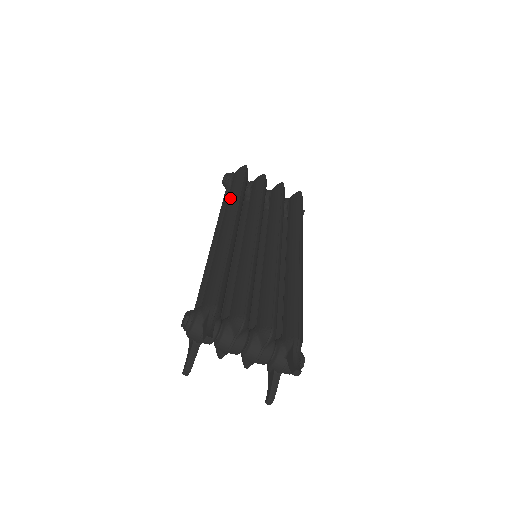
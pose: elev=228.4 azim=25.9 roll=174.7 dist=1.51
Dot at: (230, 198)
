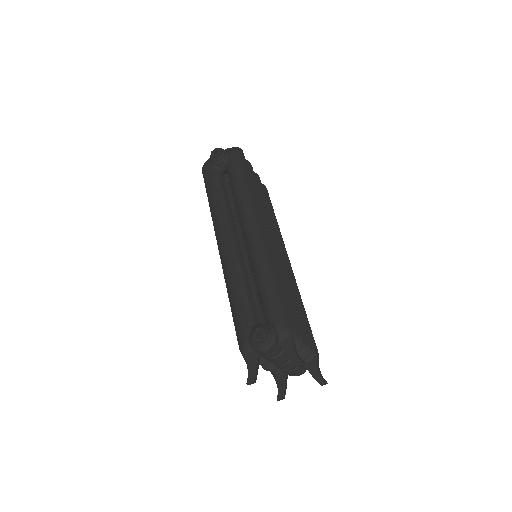
Dot at: (245, 192)
